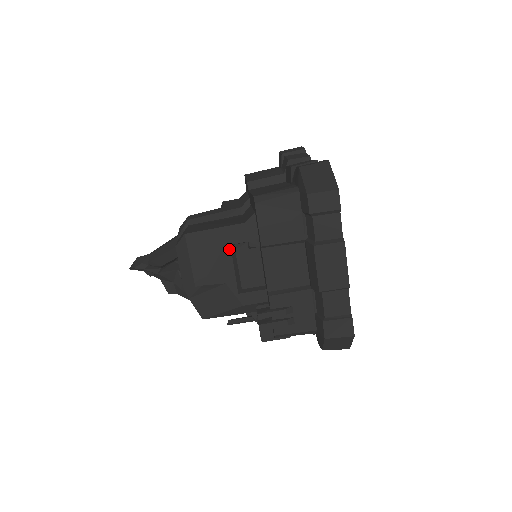
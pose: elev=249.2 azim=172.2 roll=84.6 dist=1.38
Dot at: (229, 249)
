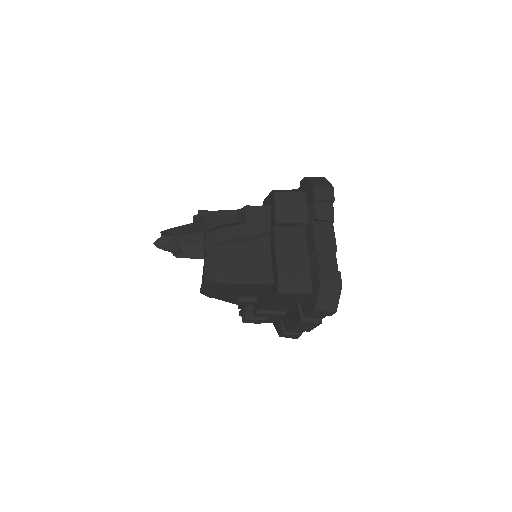
Dot at: (244, 289)
